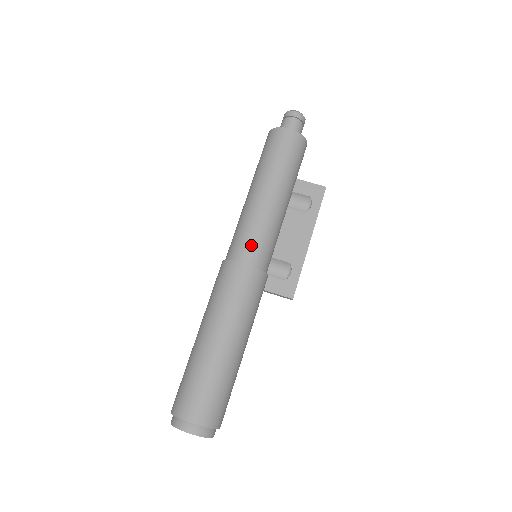
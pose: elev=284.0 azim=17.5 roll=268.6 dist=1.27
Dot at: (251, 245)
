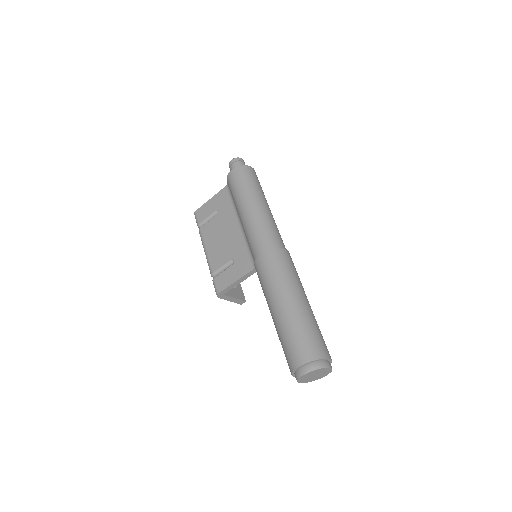
Dot at: (280, 238)
